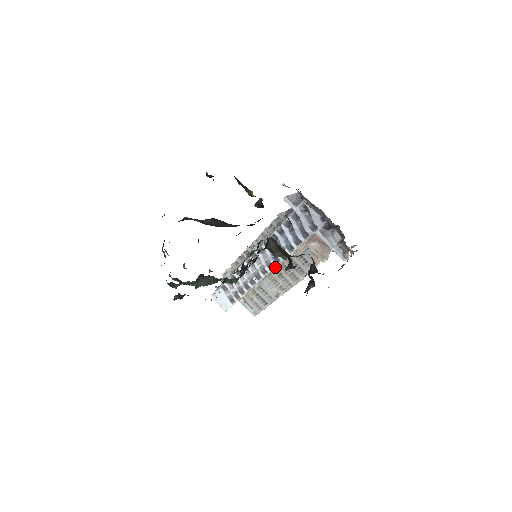
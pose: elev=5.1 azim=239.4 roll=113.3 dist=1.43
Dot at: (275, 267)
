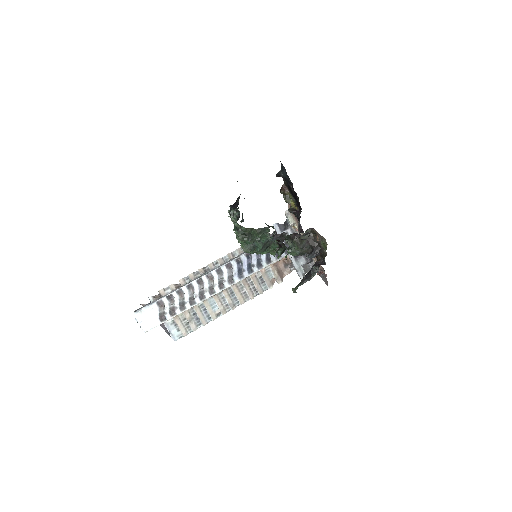
Dot at: (236, 282)
